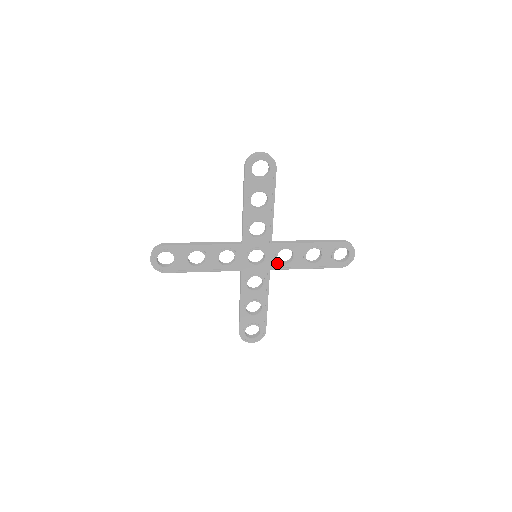
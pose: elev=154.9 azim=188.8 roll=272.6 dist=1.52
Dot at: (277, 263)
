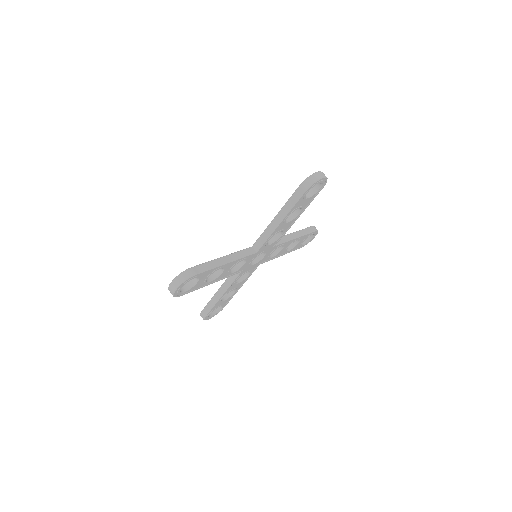
Dot at: (268, 258)
